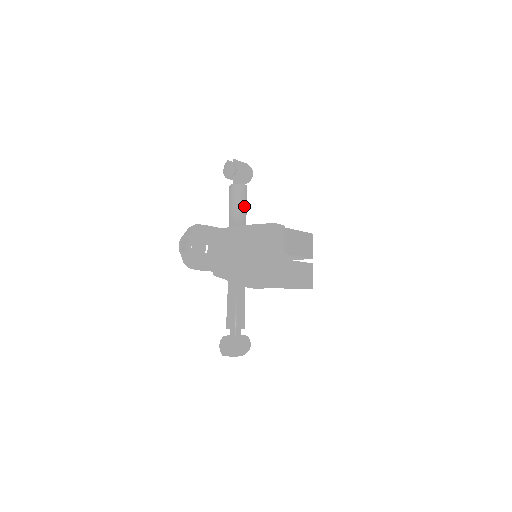
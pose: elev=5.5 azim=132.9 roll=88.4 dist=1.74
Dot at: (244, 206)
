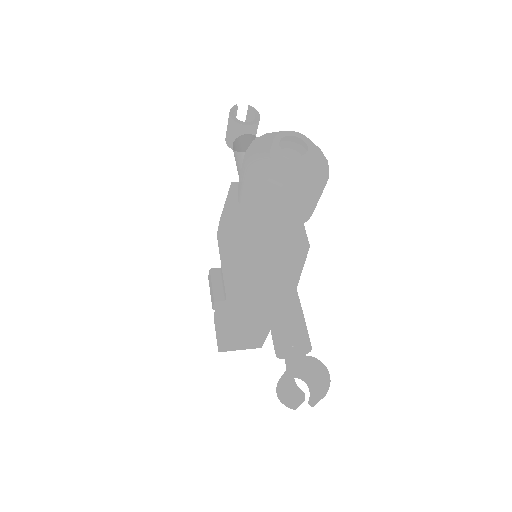
Dot at: occluded
